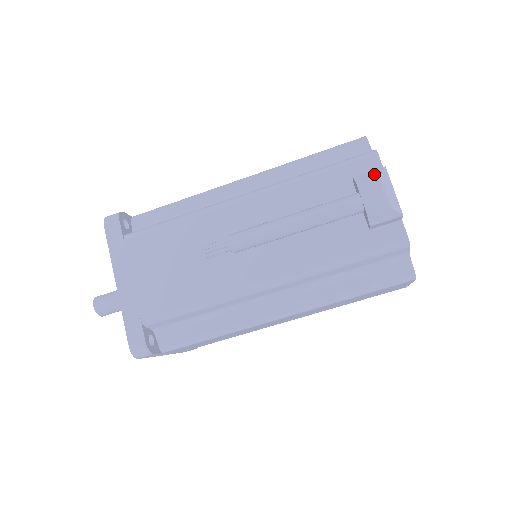
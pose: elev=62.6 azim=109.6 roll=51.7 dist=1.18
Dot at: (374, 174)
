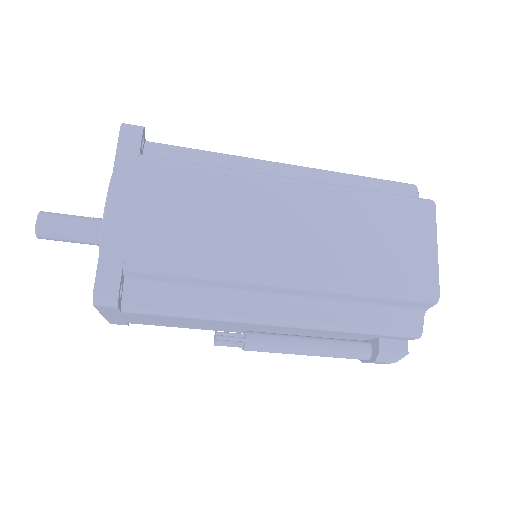
Dot at: (394, 360)
